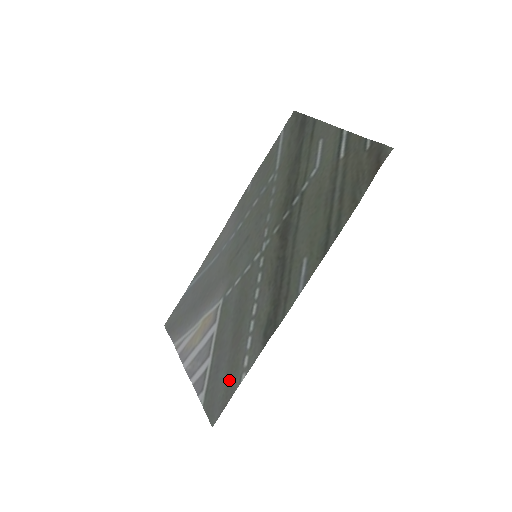
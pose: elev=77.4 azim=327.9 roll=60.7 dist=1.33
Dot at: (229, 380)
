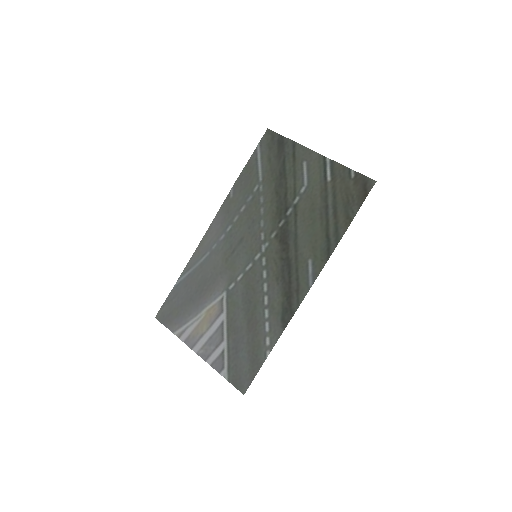
Dot at: (253, 357)
